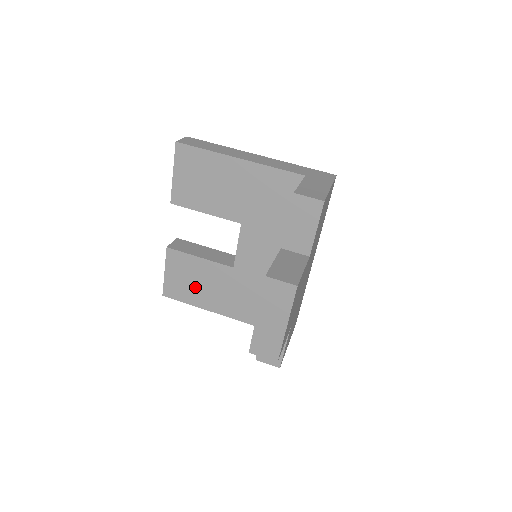
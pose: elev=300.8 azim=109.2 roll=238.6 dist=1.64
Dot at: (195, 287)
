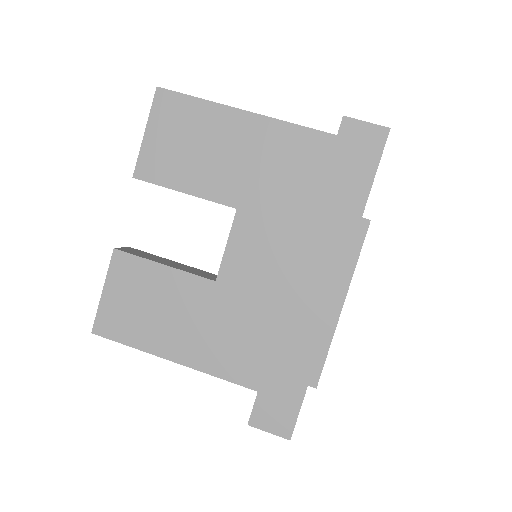
Dot at: (148, 316)
